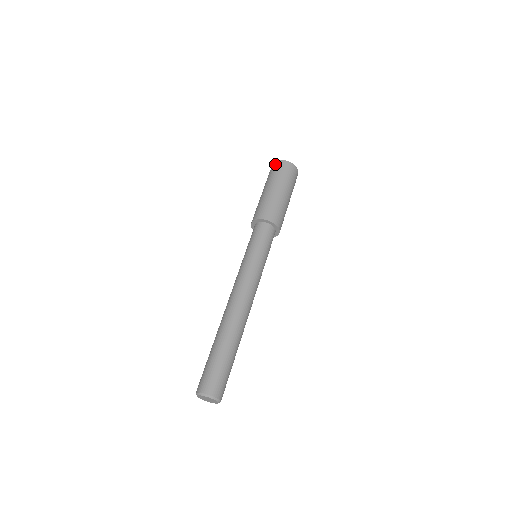
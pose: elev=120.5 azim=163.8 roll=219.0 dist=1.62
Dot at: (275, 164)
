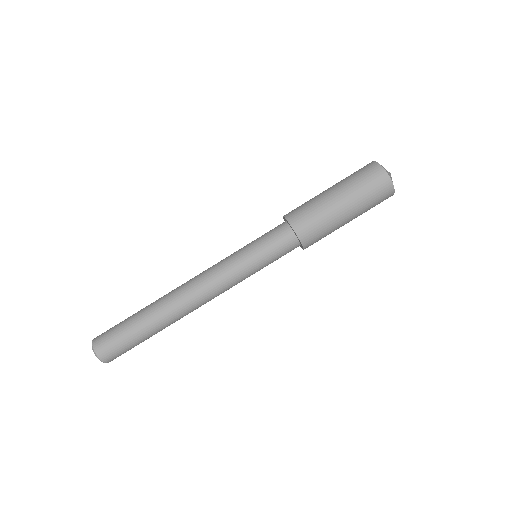
Dot at: (380, 173)
